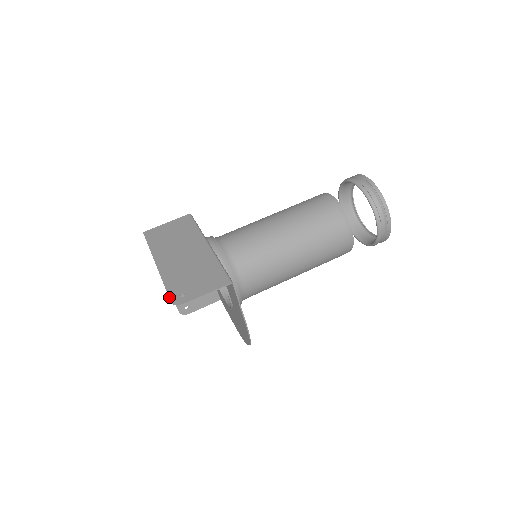
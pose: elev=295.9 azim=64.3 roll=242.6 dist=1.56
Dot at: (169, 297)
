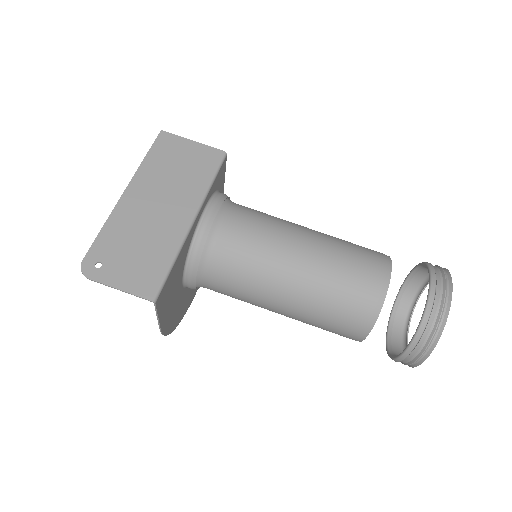
Dot at: (86, 253)
